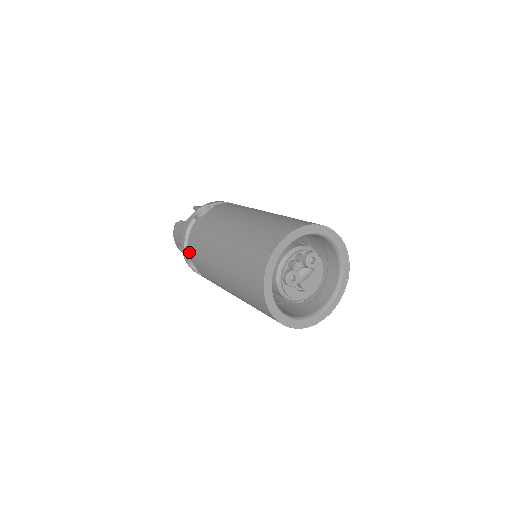
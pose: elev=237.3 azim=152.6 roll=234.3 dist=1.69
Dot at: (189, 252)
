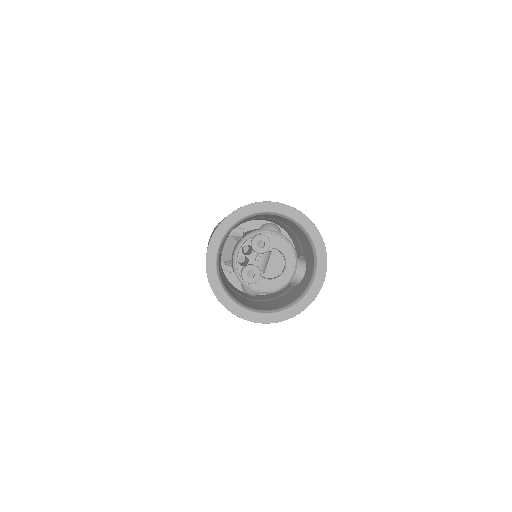
Dot at: occluded
